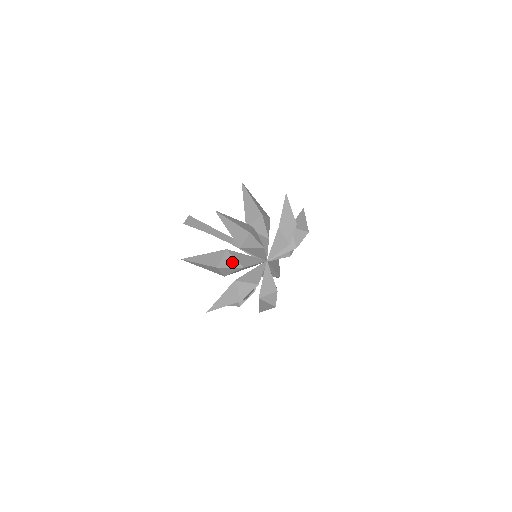
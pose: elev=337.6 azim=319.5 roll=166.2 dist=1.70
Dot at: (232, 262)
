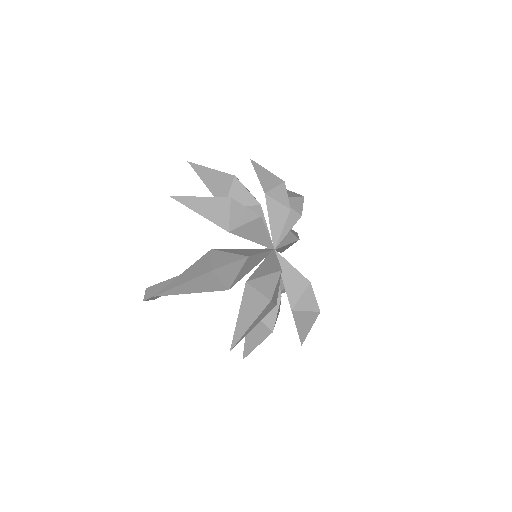
Dot at: (228, 257)
